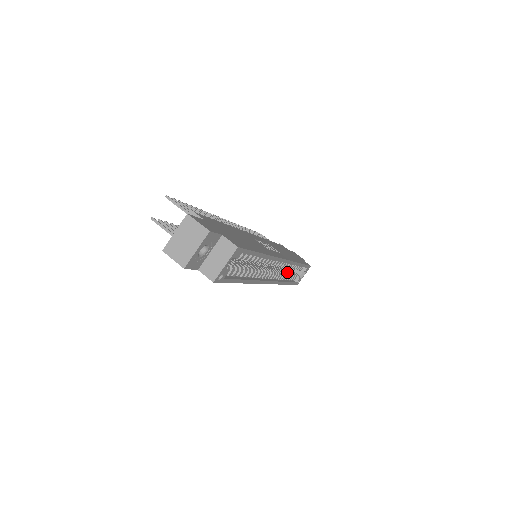
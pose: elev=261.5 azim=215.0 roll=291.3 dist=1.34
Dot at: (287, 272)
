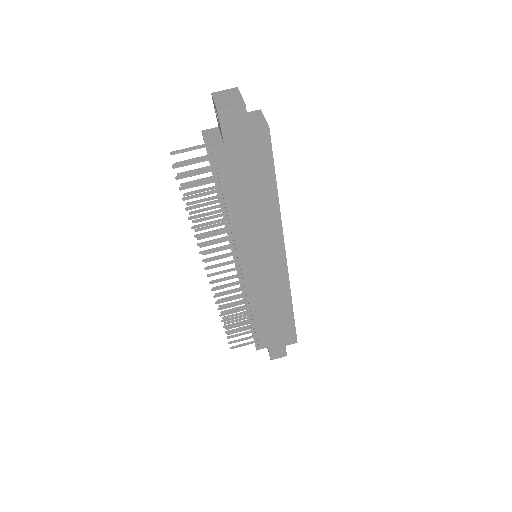
Dot at: occluded
